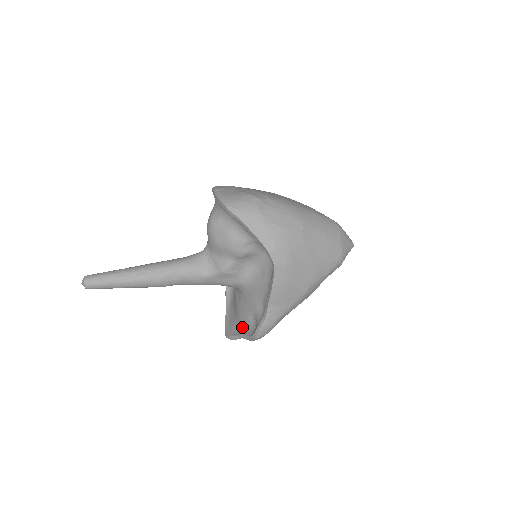
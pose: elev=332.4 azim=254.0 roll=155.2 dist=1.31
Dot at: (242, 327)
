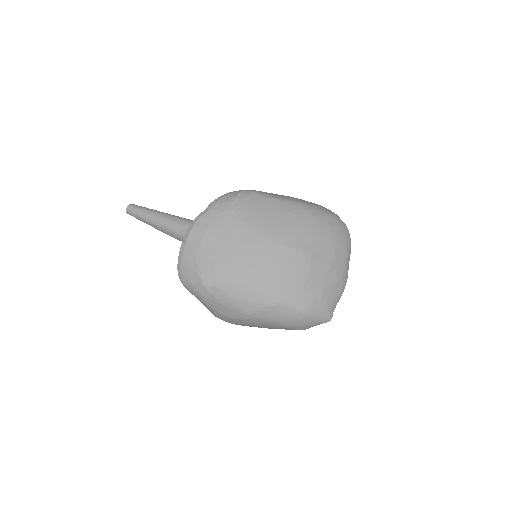
Dot at: occluded
